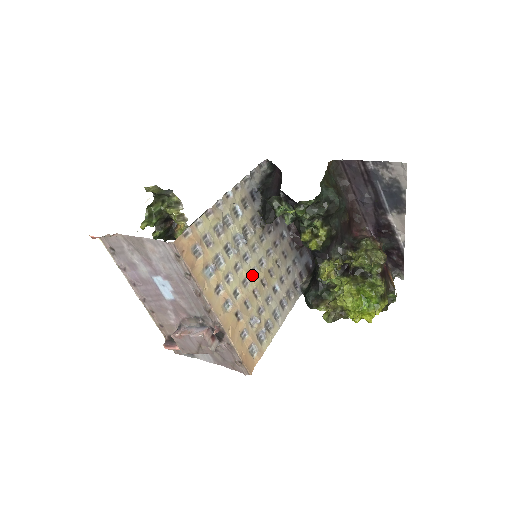
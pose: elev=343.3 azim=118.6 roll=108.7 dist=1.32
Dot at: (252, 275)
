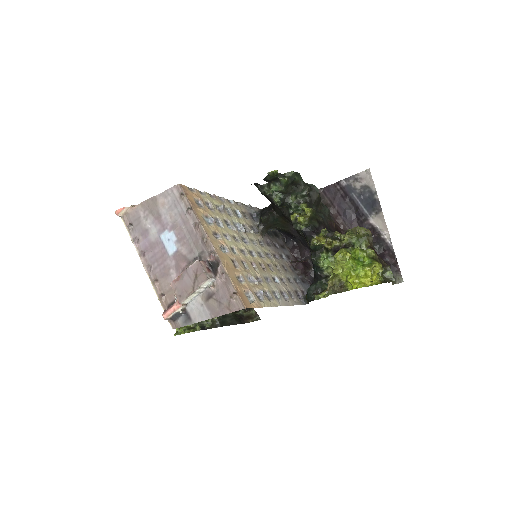
Dot at: (250, 254)
